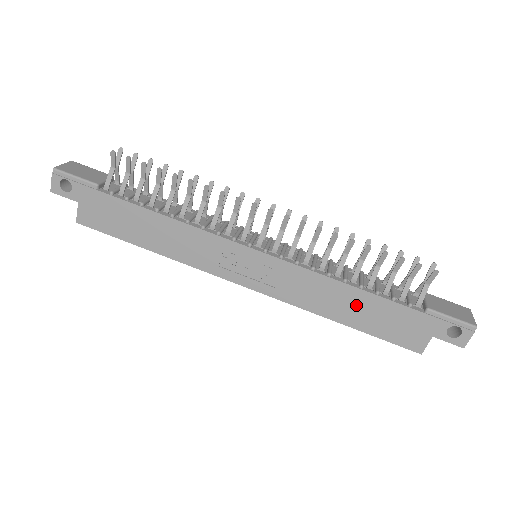
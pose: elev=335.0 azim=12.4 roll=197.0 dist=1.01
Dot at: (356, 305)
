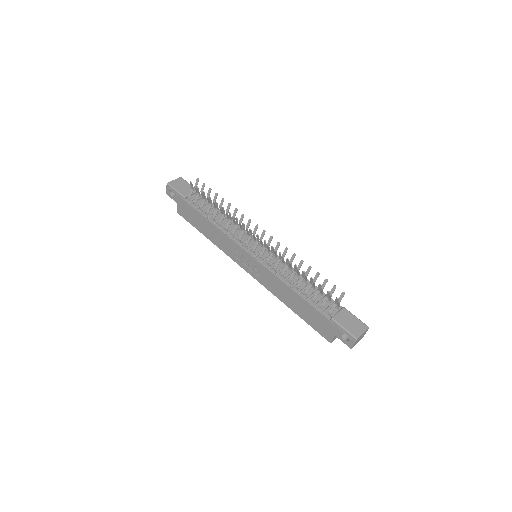
Dot at: (297, 302)
